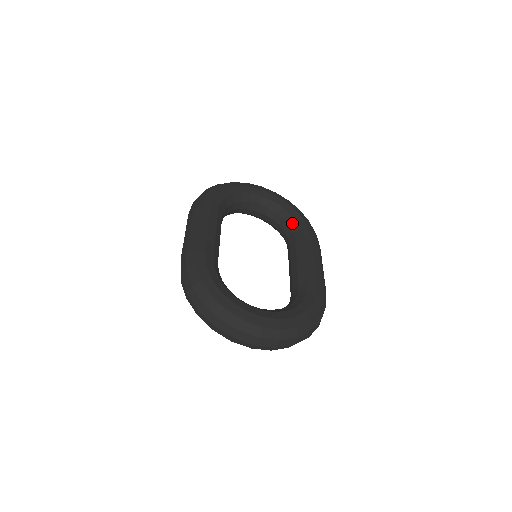
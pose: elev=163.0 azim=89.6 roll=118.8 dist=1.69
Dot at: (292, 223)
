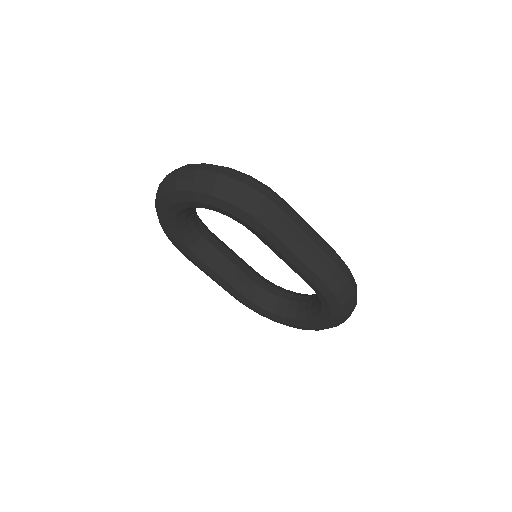
Dot at: occluded
